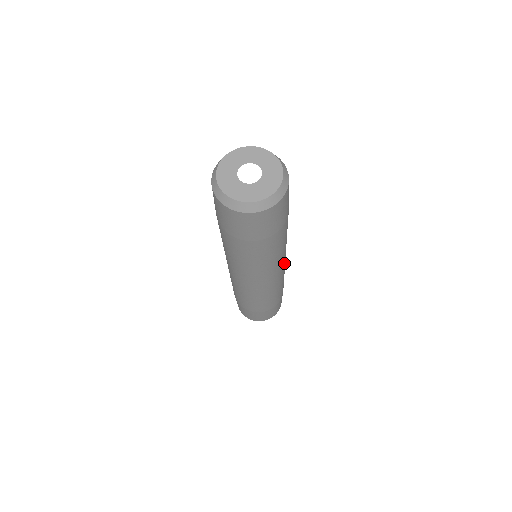
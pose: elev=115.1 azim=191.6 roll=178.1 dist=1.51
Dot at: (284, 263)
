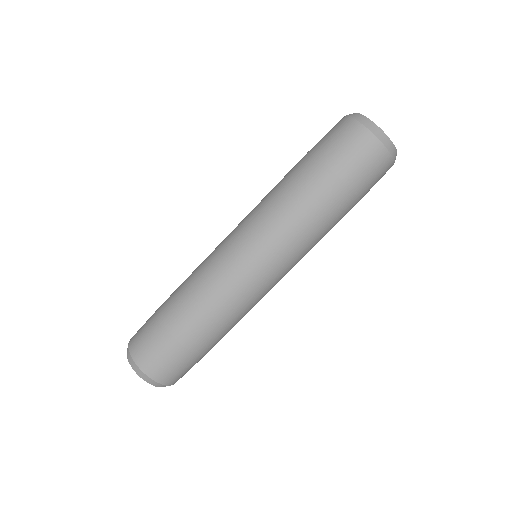
Dot at: occluded
